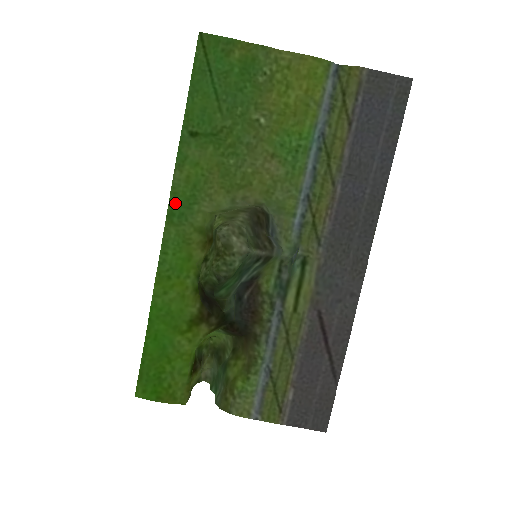
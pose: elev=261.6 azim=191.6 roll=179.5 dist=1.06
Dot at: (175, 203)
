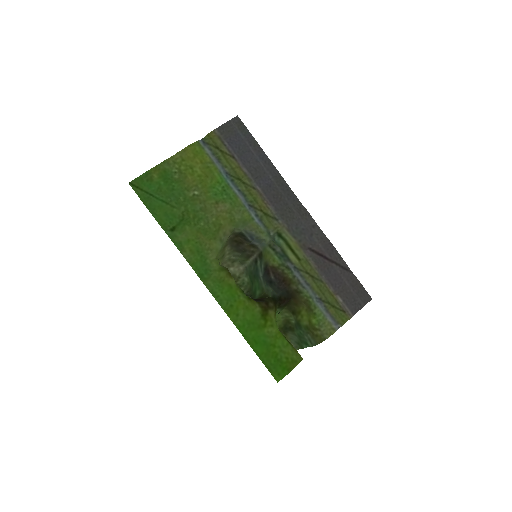
Dot at: (197, 269)
